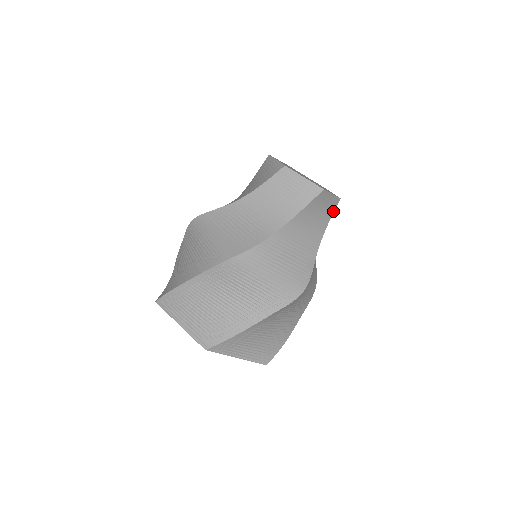
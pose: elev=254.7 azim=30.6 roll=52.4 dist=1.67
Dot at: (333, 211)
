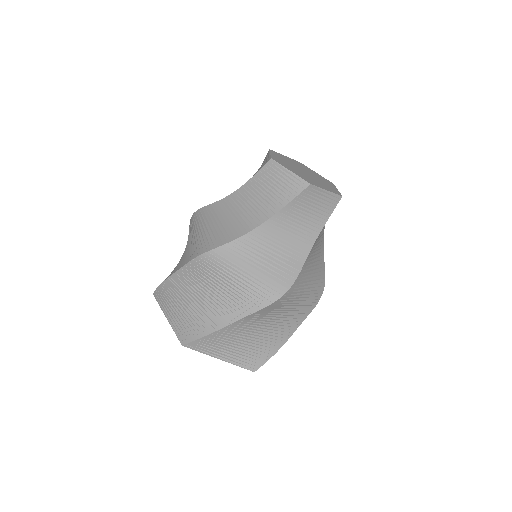
Dot at: occluded
